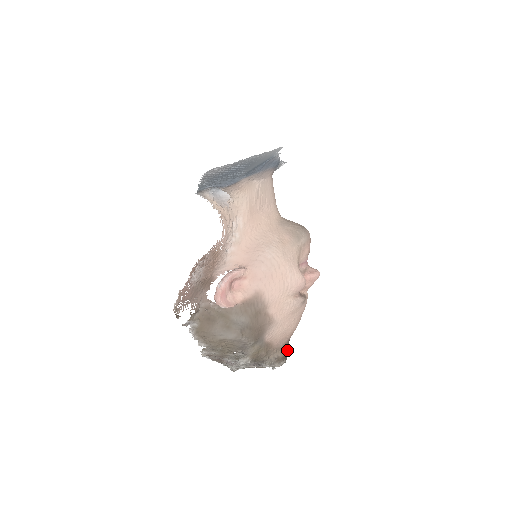
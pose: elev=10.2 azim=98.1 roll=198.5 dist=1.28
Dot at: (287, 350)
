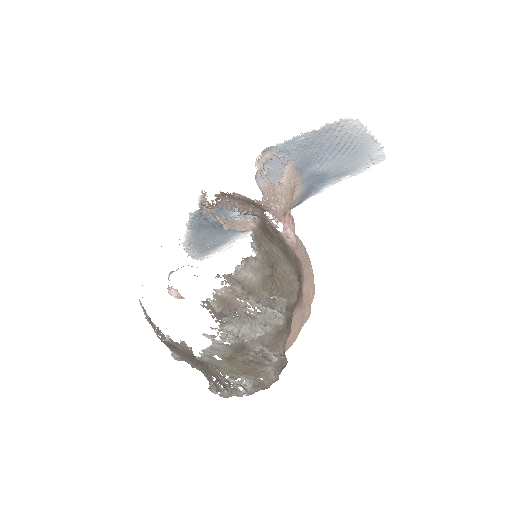
Dot at: occluded
